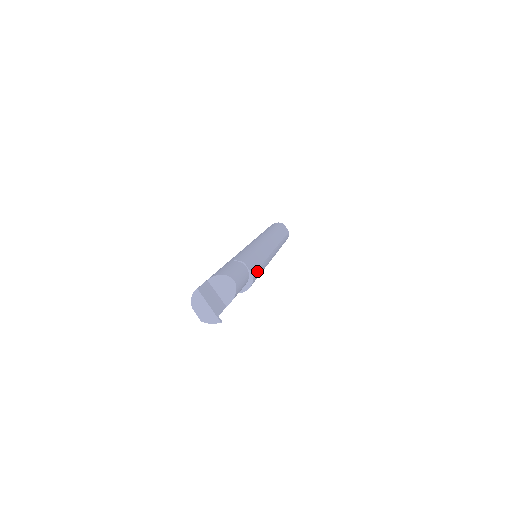
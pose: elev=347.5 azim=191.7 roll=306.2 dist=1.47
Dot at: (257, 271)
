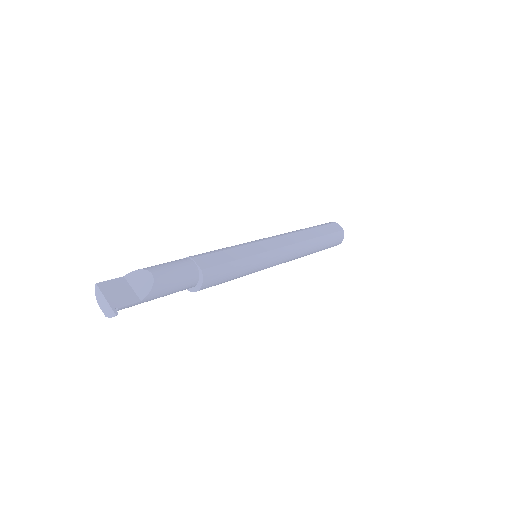
Dot at: (217, 266)
